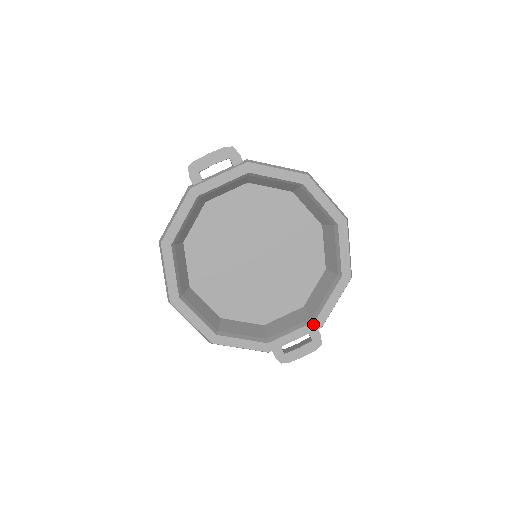
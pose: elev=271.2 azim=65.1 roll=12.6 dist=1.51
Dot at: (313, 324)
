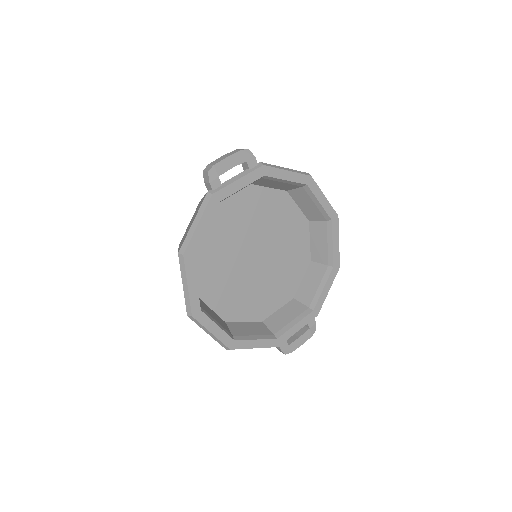
Dot at: (312, 313)
